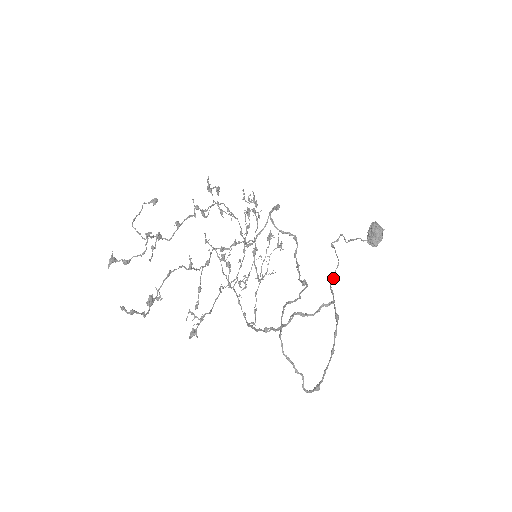
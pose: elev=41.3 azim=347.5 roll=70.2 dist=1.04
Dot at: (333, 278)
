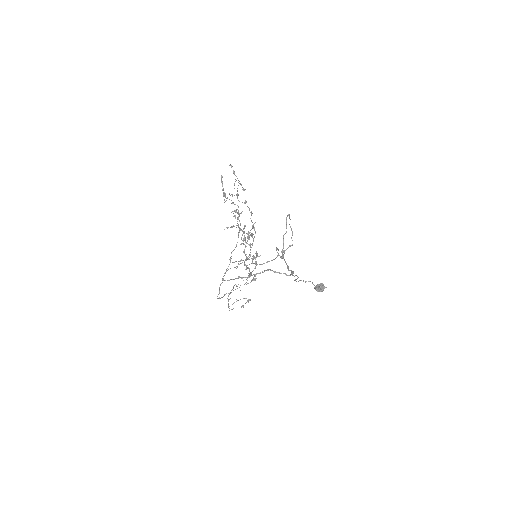
Dot at: (294, 276)
